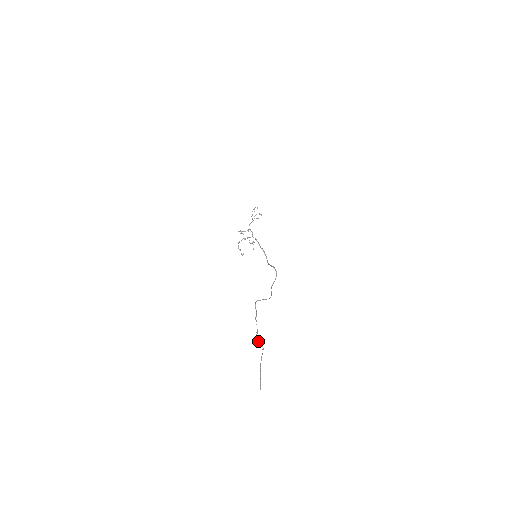
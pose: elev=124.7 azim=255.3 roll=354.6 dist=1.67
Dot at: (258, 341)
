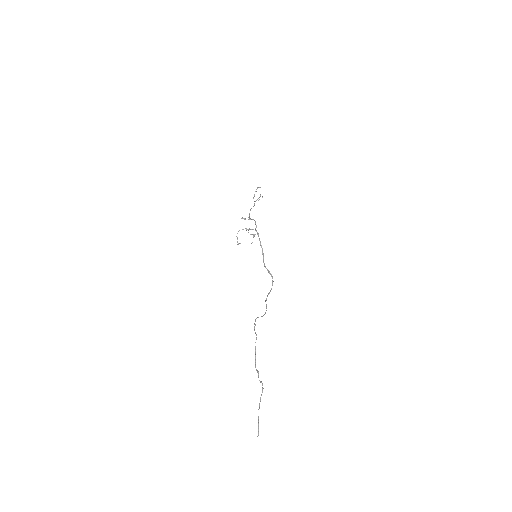
Dot at: (258, 376)
